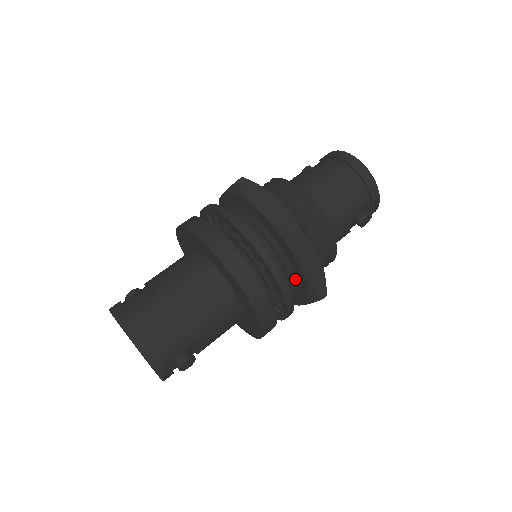
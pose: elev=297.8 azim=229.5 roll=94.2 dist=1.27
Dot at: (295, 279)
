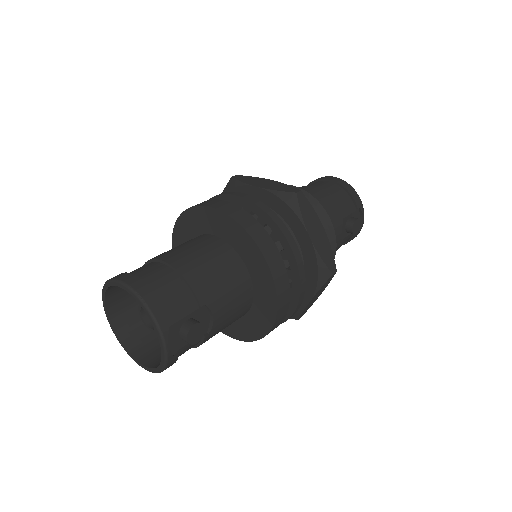
Dot at: (301, 256)
